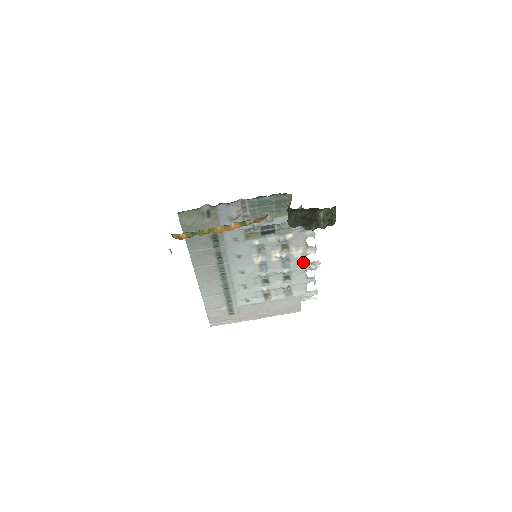
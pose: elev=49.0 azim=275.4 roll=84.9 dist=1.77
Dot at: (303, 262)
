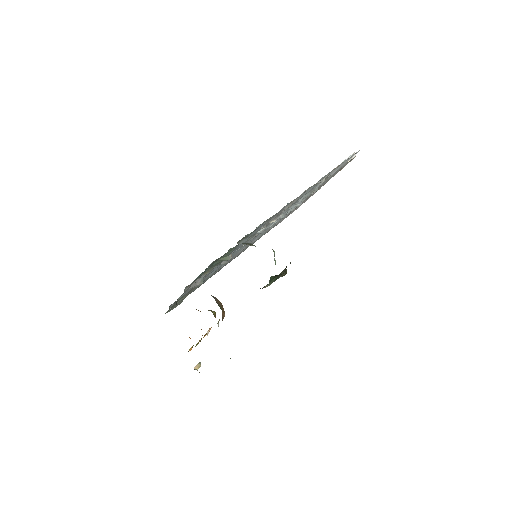
Dot at: (305, 192)
